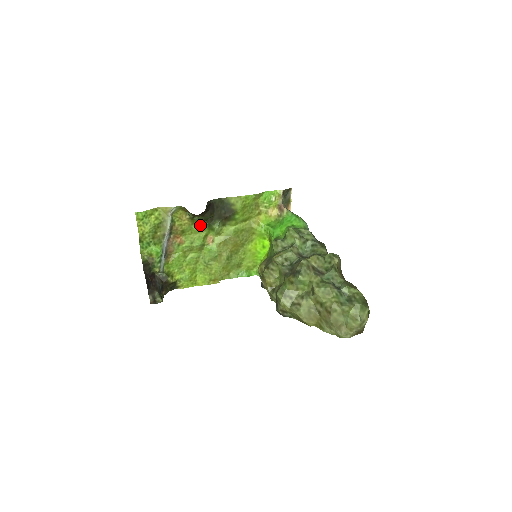
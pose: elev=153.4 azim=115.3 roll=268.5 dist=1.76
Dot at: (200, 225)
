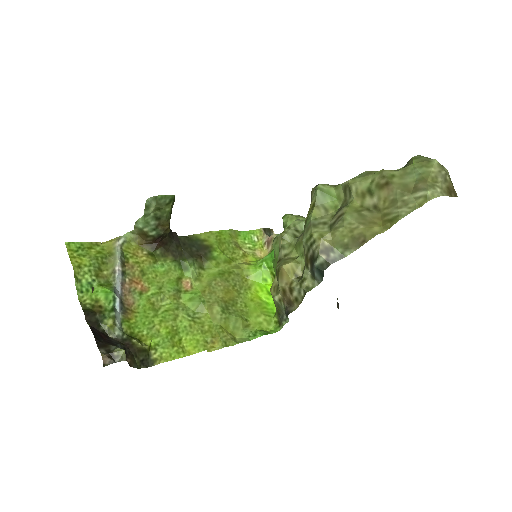
Dot at: (166, 264)
